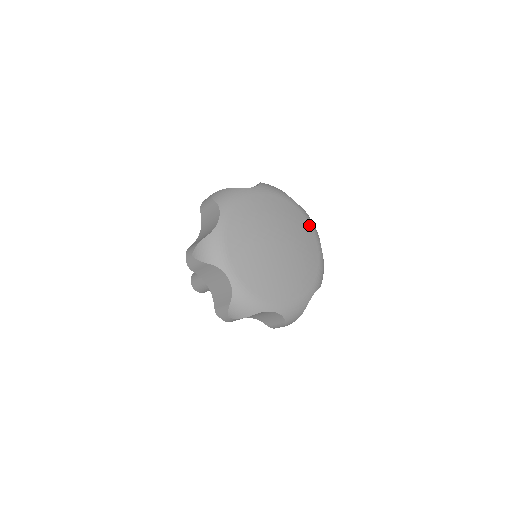
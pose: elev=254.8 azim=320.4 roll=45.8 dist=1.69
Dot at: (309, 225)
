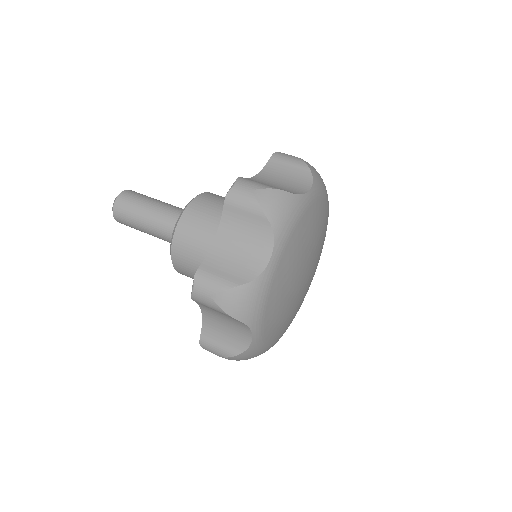
Dot at: occluded
